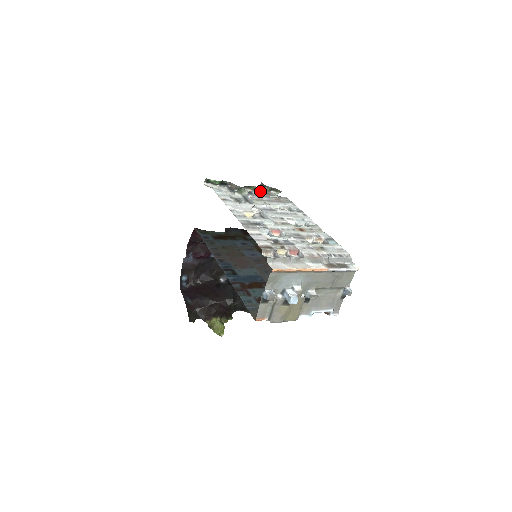
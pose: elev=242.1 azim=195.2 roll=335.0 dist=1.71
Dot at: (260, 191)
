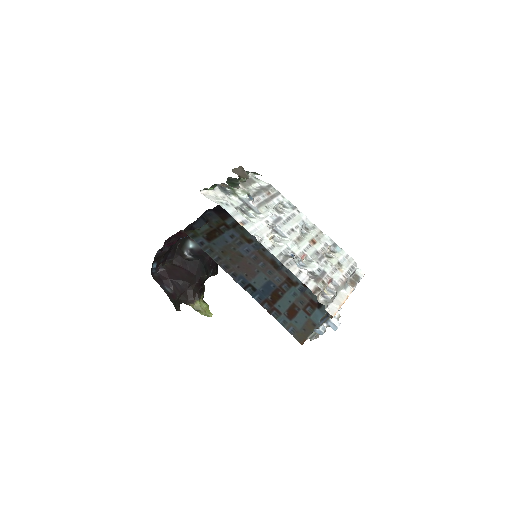
Dot at: (241, 177)
